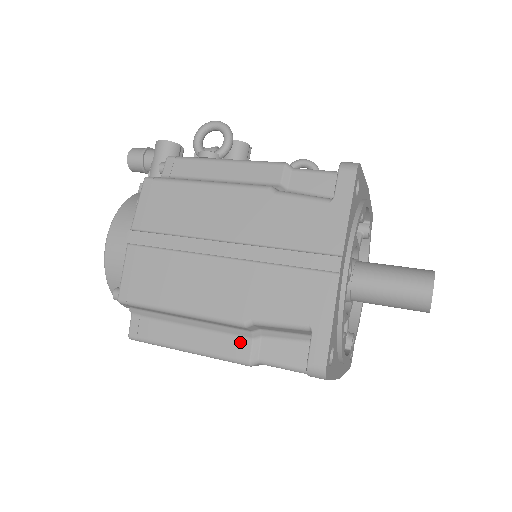
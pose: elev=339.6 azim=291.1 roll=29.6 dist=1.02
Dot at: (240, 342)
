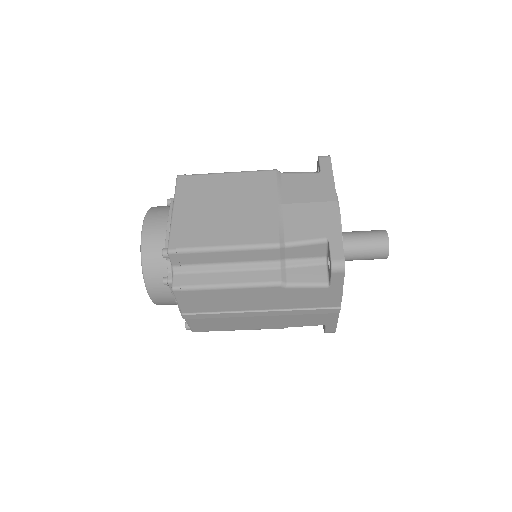
Dot at: occluded
